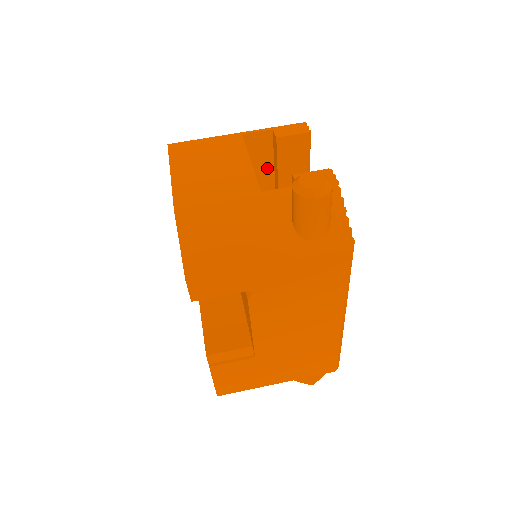
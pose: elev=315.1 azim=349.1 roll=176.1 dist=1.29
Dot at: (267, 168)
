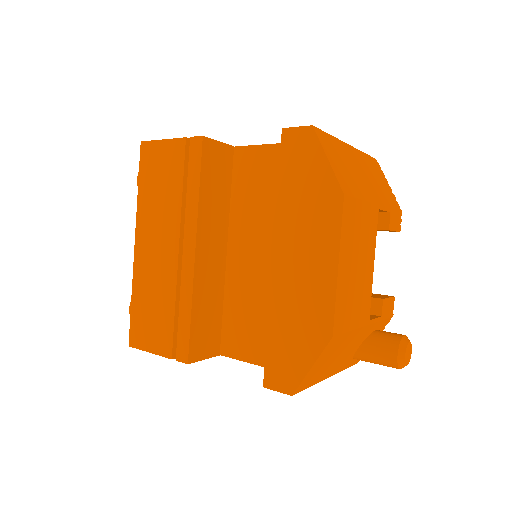
Dot at: occluded
